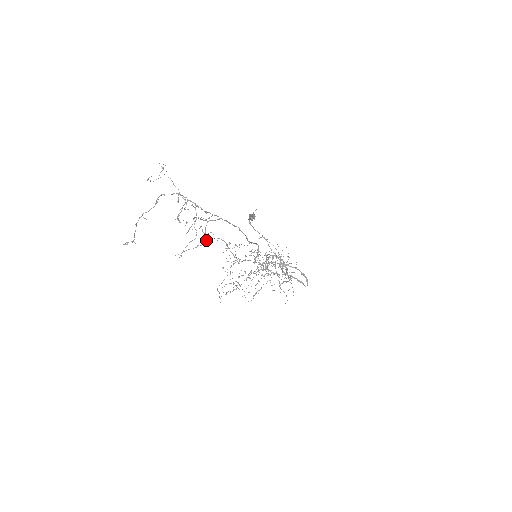
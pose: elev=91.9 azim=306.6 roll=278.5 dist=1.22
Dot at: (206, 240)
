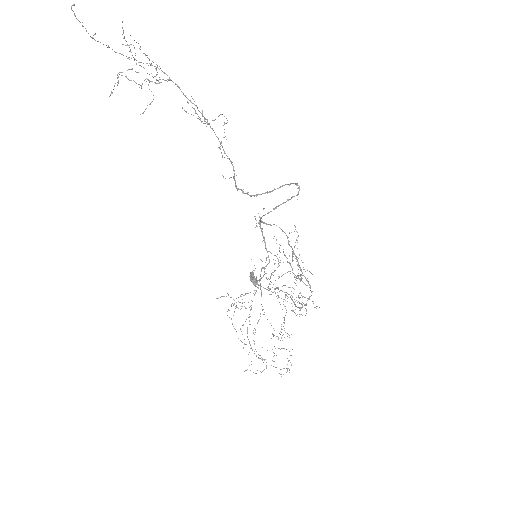
Dot at: (156, 67)
